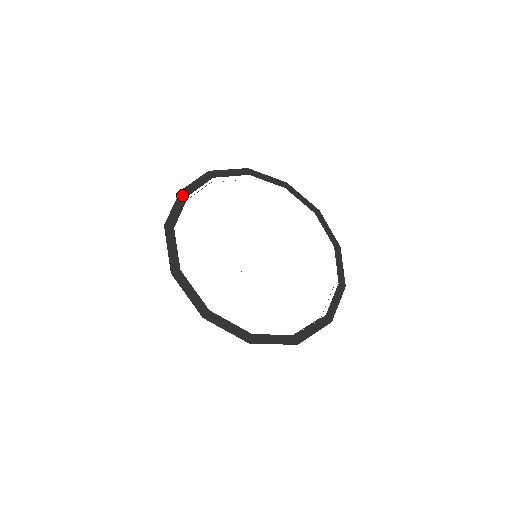
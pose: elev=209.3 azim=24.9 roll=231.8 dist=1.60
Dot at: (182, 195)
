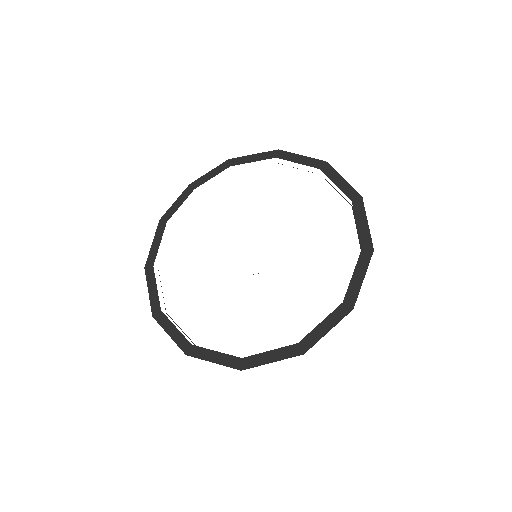
Dot at: (189, 189)
